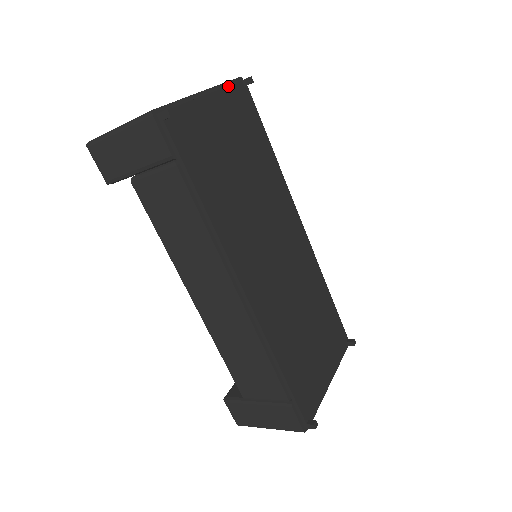
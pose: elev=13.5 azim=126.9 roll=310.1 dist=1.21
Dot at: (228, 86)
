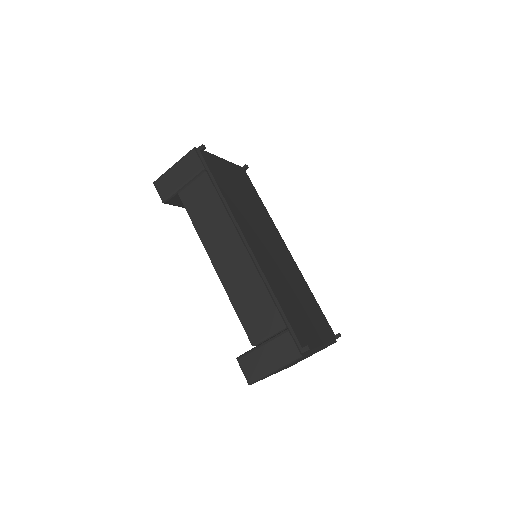
Dot at: (234, 164)
